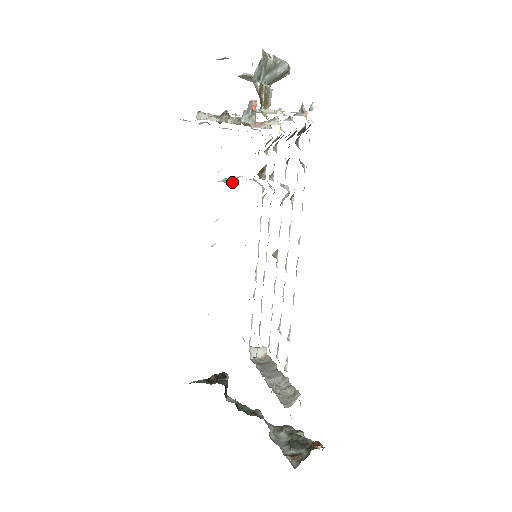
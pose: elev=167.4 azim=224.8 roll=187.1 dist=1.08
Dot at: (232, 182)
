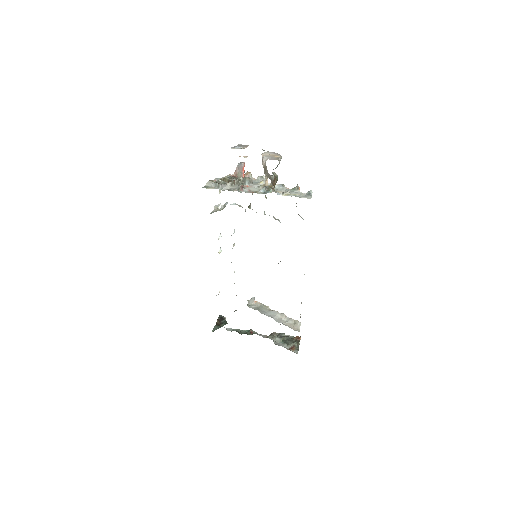
Dot at: (222, 208)
